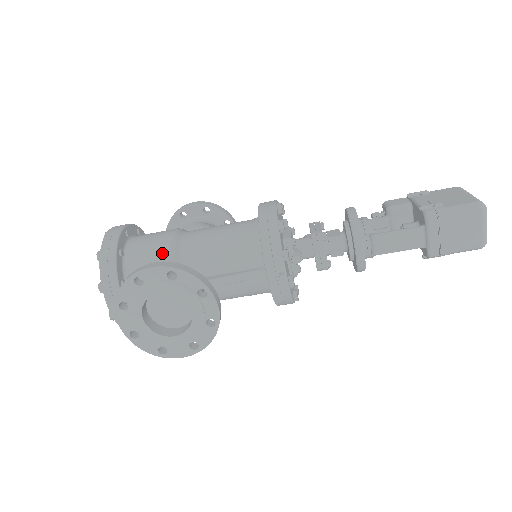
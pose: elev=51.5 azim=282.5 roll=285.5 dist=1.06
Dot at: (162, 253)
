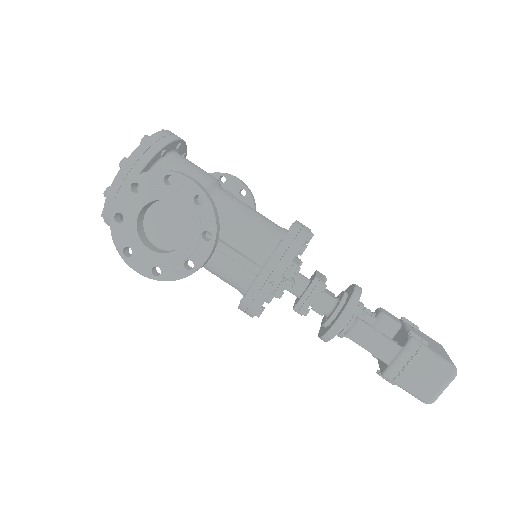
Dot at: occluded
